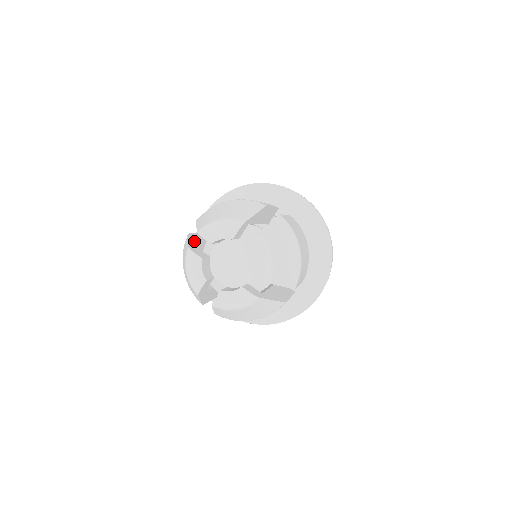
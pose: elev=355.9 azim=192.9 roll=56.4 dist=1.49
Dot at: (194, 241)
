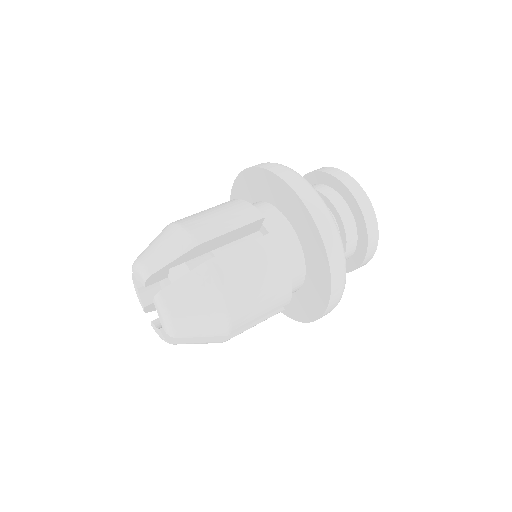
Dot at: occluded
